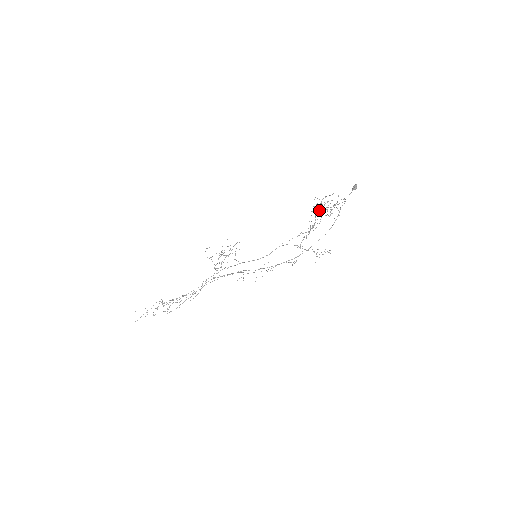
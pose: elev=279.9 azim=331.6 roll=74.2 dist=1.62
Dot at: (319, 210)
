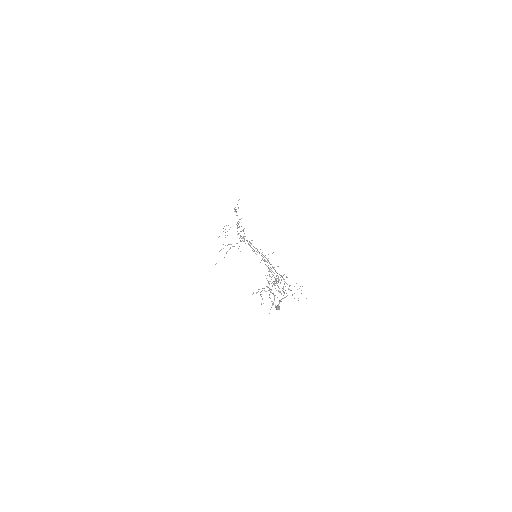
Dot at: (269, 281)
